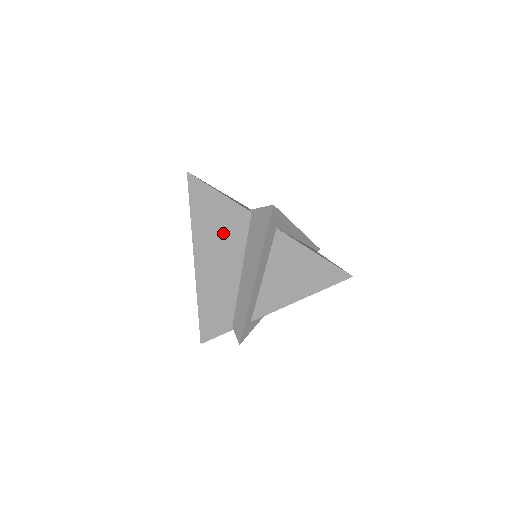
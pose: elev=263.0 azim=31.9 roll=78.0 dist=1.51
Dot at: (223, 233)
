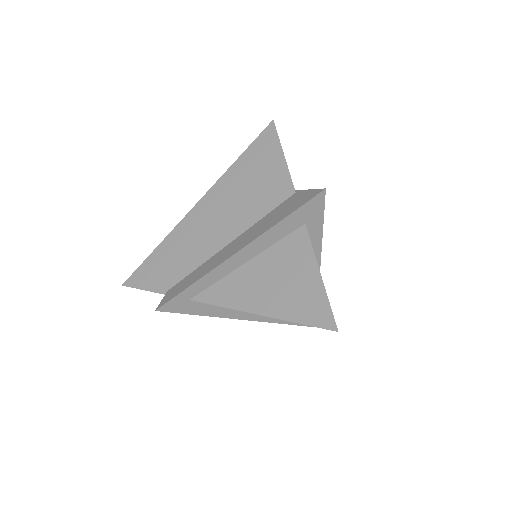
Dot at: (251, 193)
